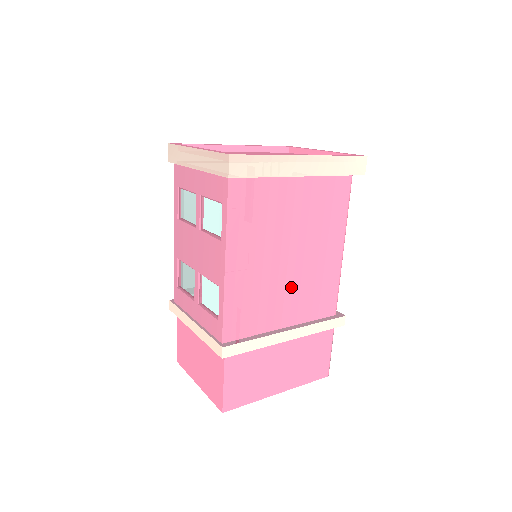
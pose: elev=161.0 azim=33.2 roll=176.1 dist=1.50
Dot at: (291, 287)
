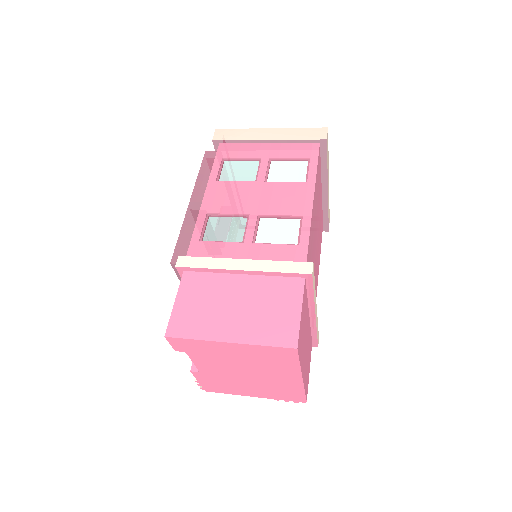
Dot at: (314, 270)
